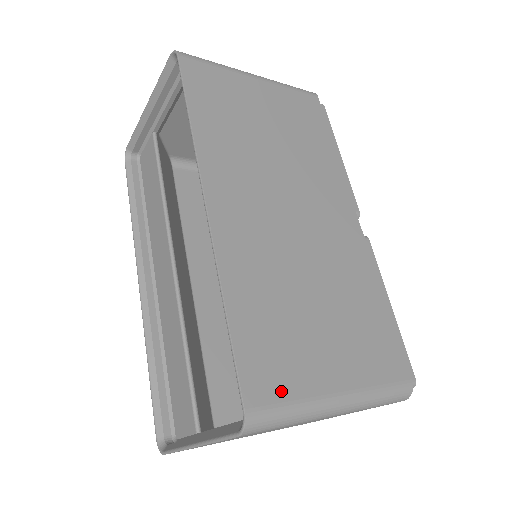
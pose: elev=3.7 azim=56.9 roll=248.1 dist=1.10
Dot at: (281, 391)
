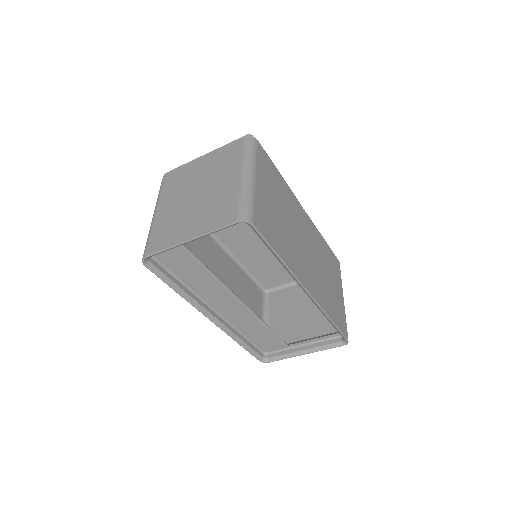
Dot at: (344, 322)
